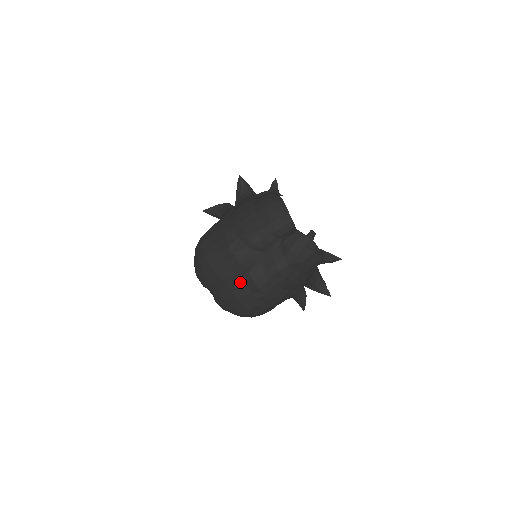
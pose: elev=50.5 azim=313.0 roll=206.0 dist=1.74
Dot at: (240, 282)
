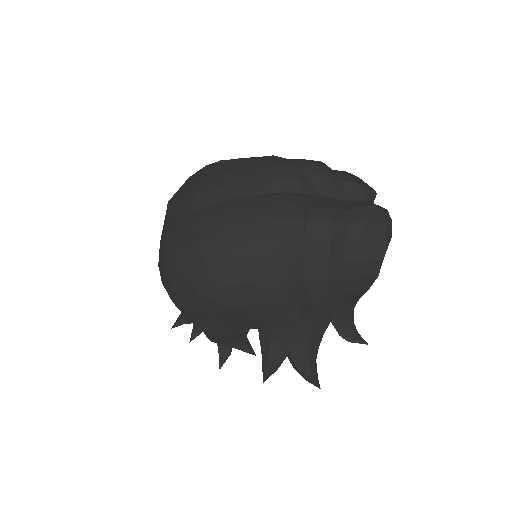
Dot at: (256, 201)
